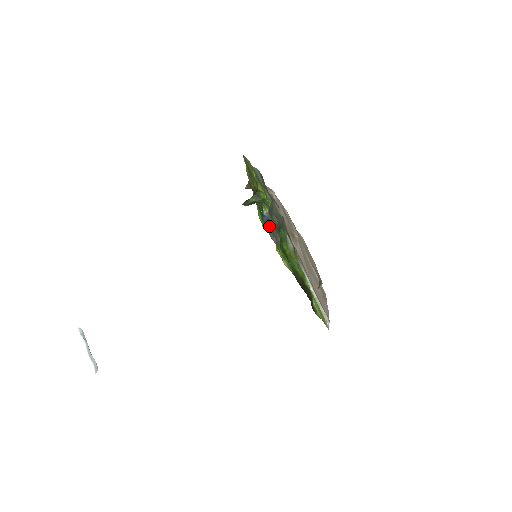
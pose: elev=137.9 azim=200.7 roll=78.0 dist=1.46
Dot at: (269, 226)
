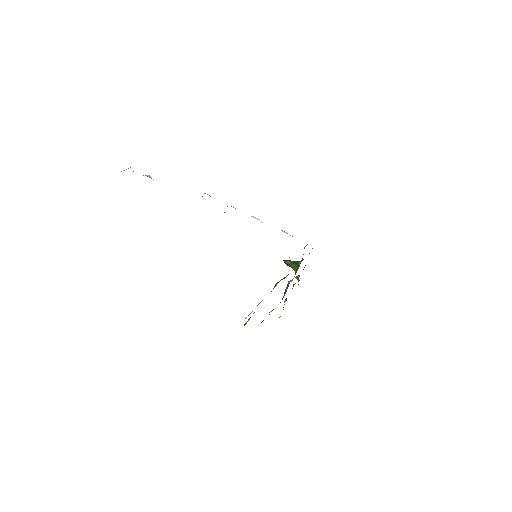
Dot at: occluded
